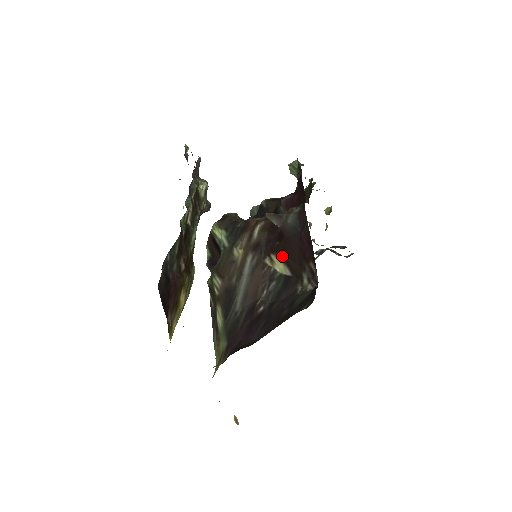
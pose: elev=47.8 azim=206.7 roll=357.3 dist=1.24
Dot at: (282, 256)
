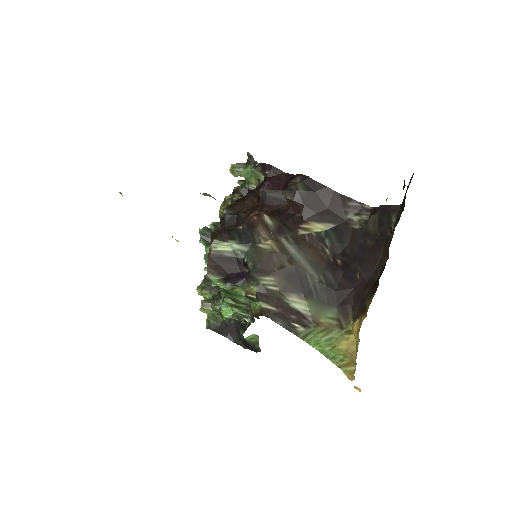
Dot at: (313, 219)
